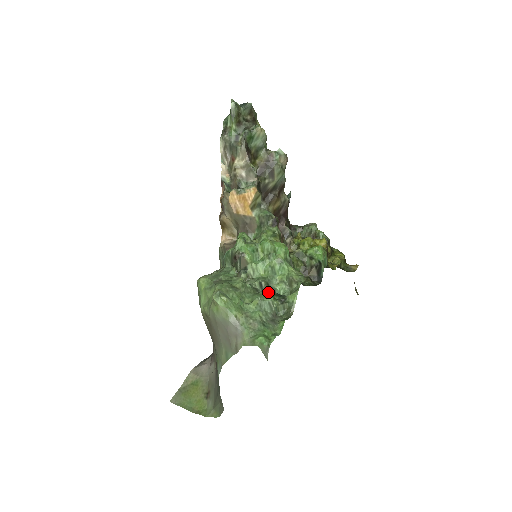
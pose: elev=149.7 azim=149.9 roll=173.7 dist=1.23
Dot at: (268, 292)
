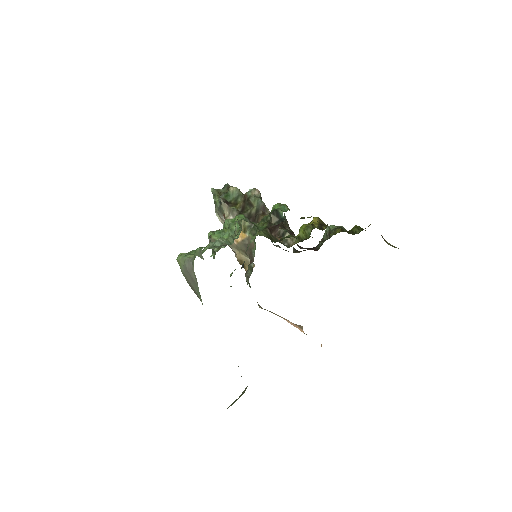
Dot at: occluded
